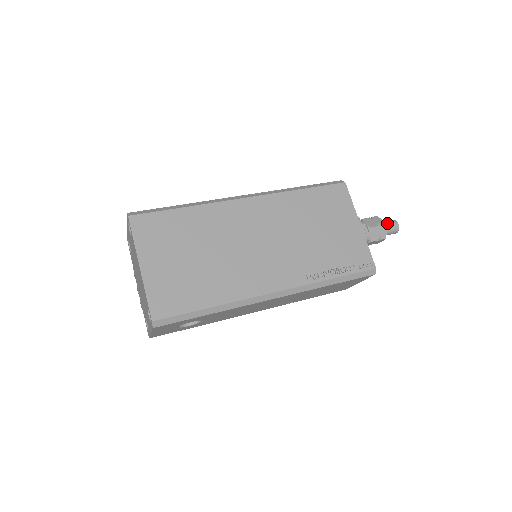
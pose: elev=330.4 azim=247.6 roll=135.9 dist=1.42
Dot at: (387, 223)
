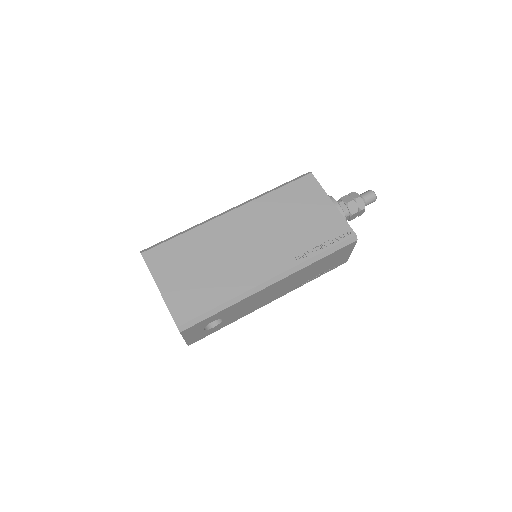
Dot at: (363, 195)
